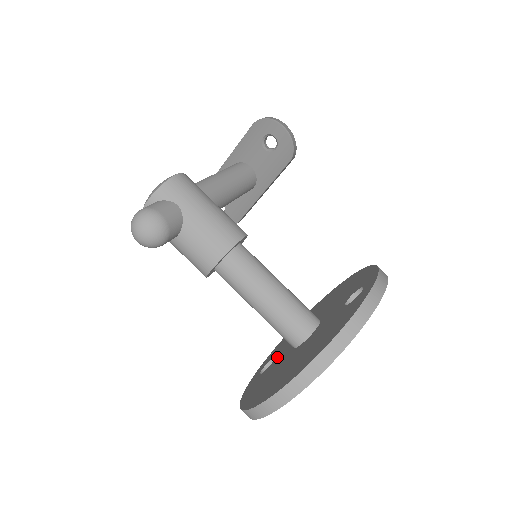
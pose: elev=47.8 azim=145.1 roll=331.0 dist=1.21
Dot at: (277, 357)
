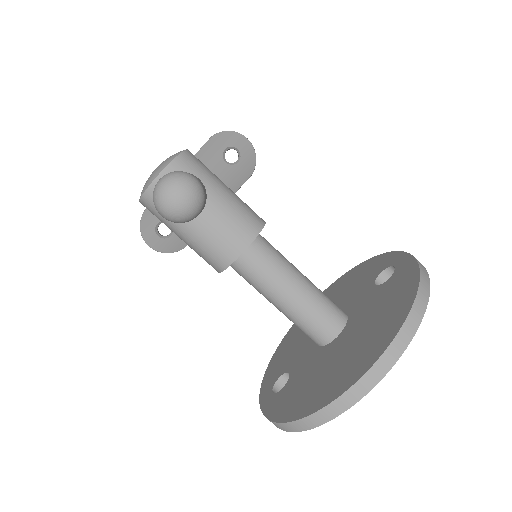
Dot at: (294, 368)
